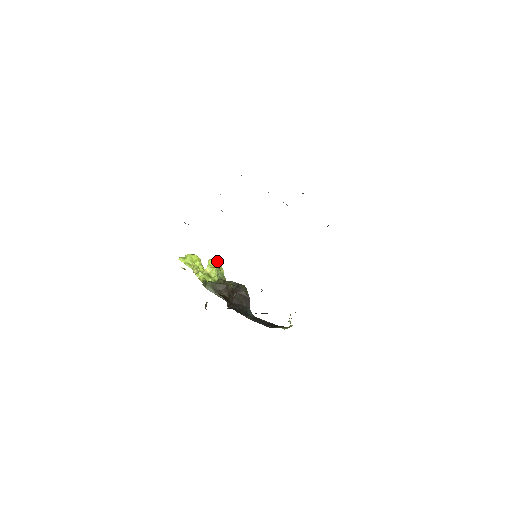
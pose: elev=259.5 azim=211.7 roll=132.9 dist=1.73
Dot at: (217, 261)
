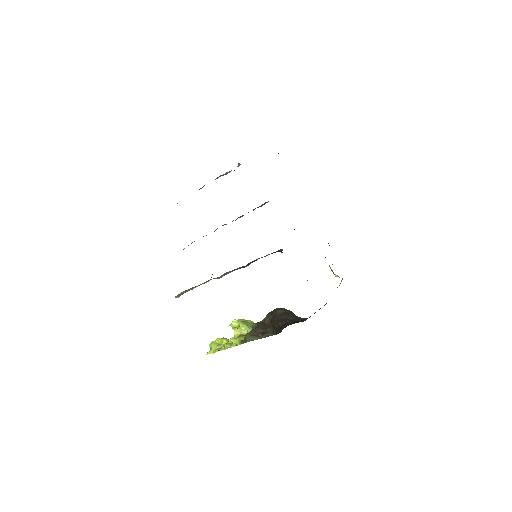
Dot at: (237, 320)
